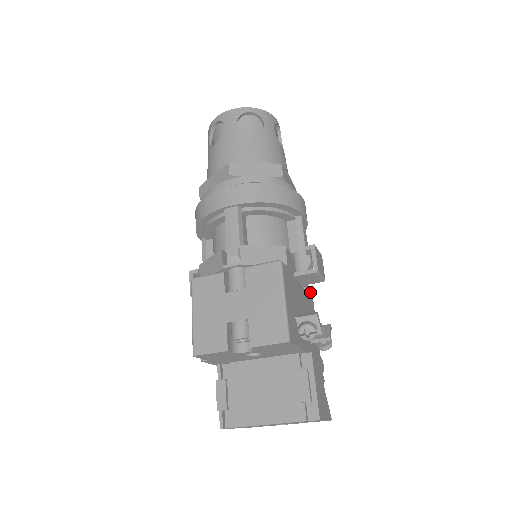
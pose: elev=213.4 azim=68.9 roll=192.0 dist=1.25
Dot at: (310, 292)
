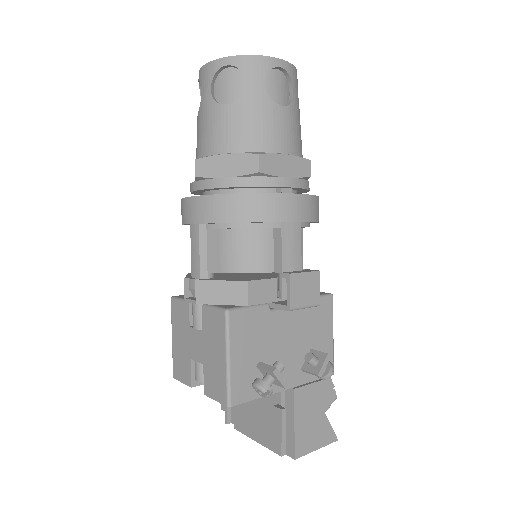
Dot at: (325, 298)
